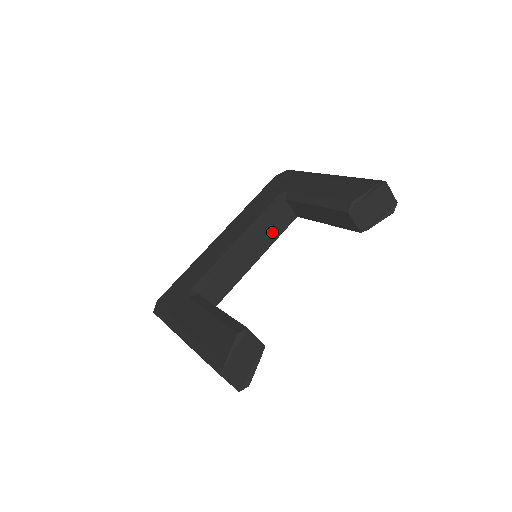
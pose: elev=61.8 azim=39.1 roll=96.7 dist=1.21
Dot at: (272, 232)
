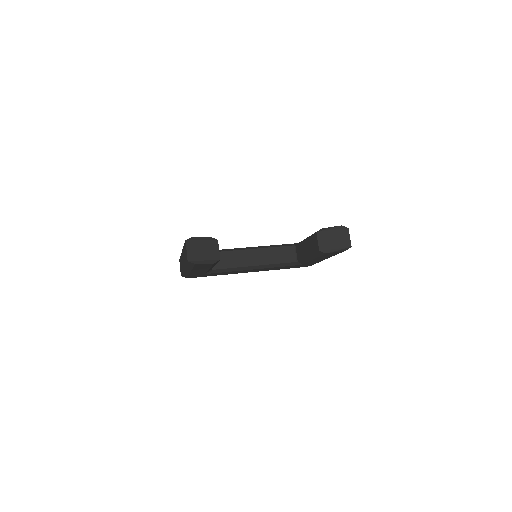
Dot at: (276, 257)
